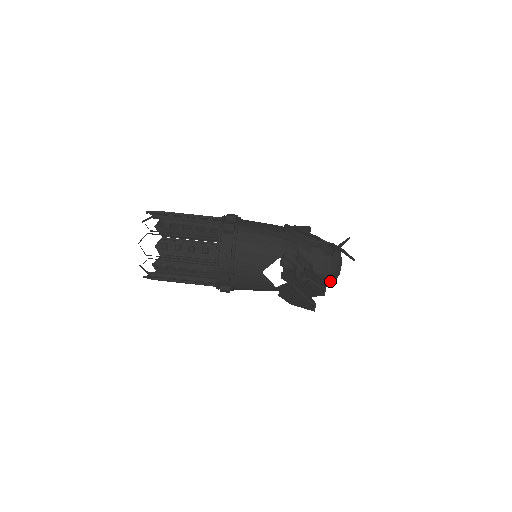
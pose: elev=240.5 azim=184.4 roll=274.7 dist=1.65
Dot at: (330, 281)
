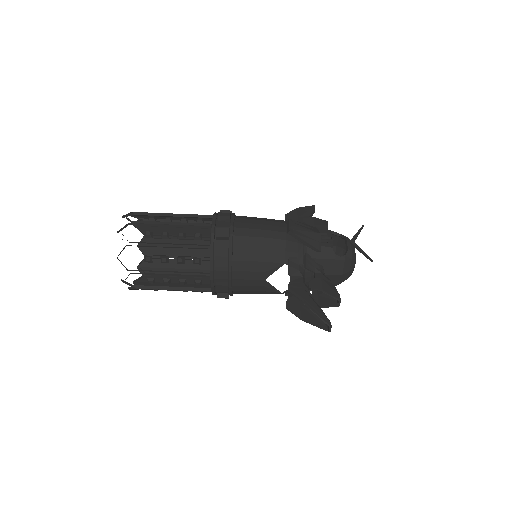
Dot at: (343, 280)
